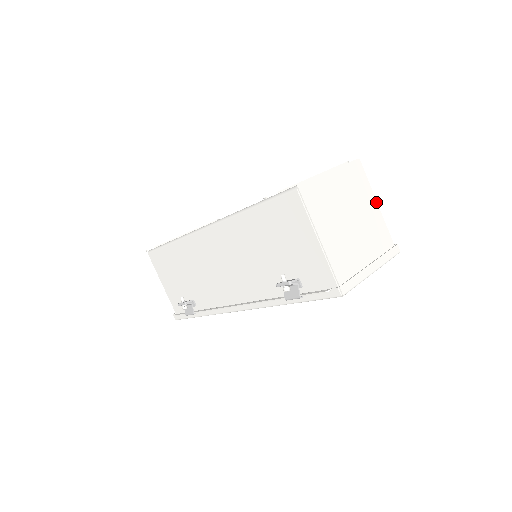
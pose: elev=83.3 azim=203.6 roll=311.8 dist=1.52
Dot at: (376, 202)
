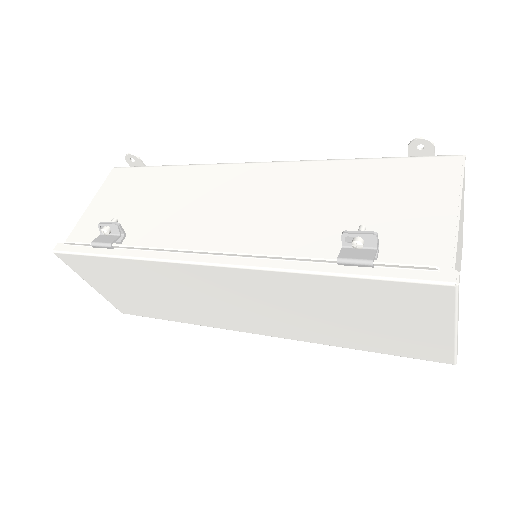
Dot at: occluded
